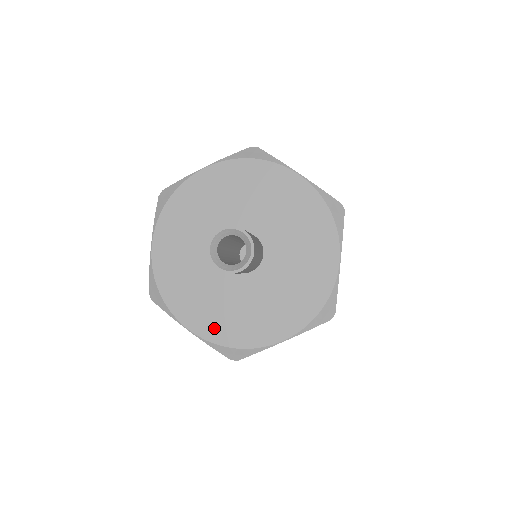
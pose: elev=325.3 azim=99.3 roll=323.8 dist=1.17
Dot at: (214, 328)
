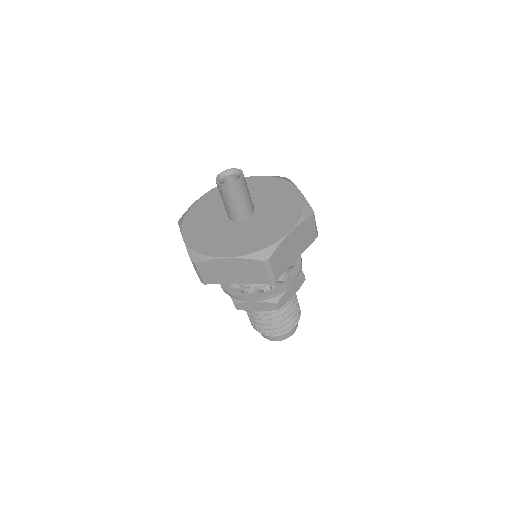
Dot at: (196, 240)
